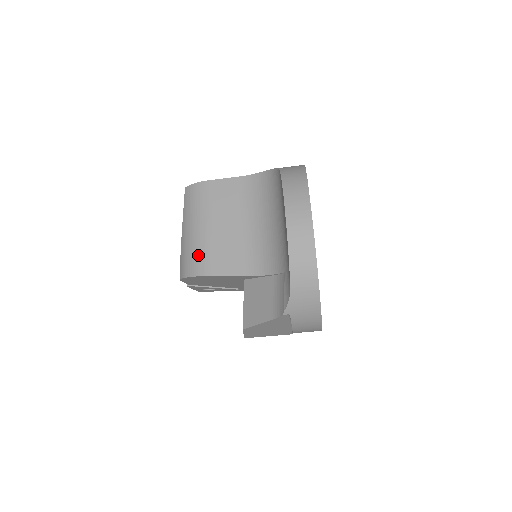
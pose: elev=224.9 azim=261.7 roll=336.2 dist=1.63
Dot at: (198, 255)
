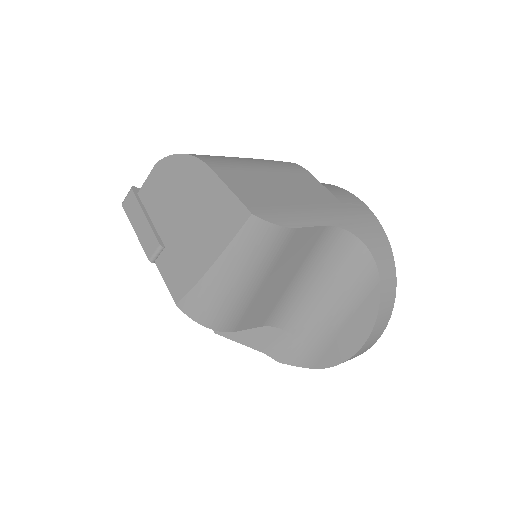
Dot at: (230, 313)
